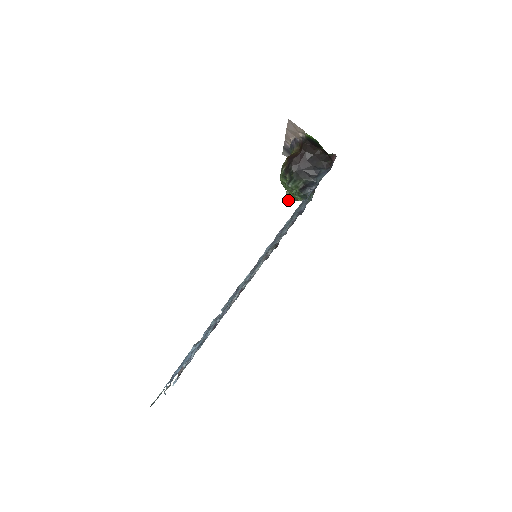
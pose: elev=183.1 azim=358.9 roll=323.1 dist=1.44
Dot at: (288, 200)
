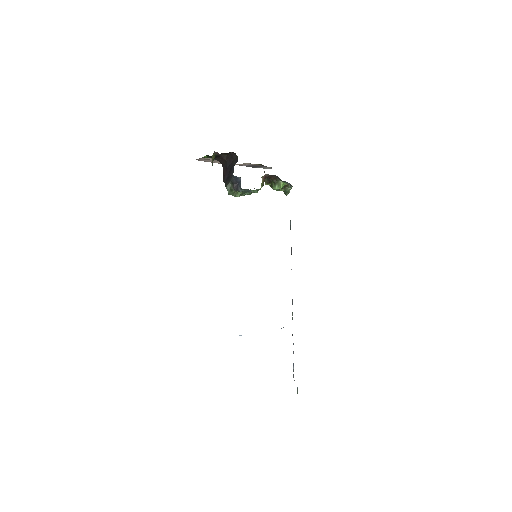
Dot at: (286, 195)
